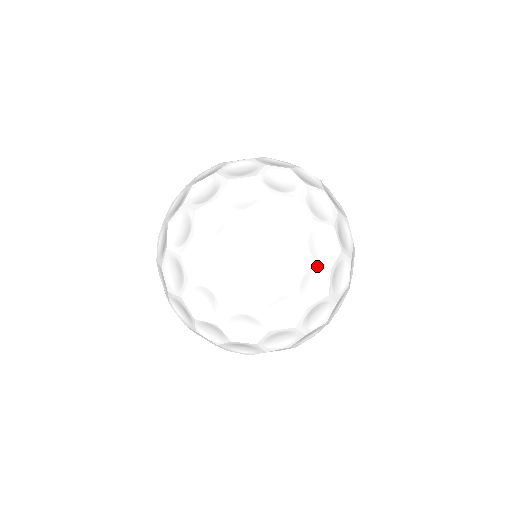
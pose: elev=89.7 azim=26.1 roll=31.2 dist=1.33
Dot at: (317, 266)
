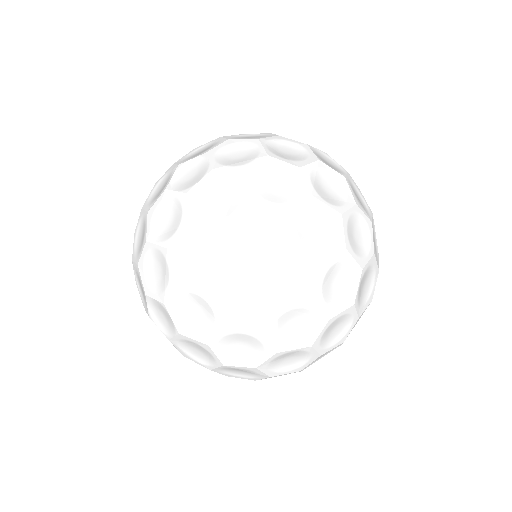
Dot at: occluded
